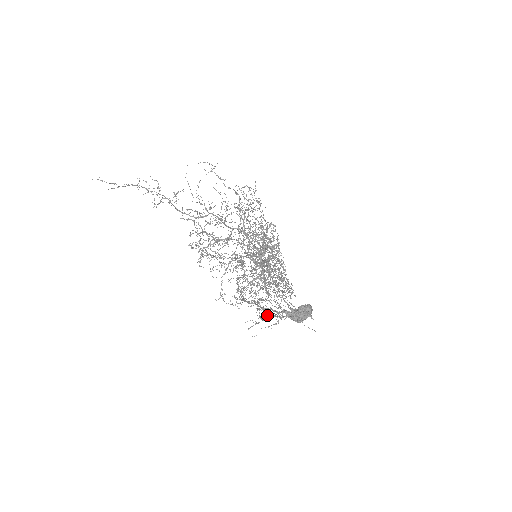
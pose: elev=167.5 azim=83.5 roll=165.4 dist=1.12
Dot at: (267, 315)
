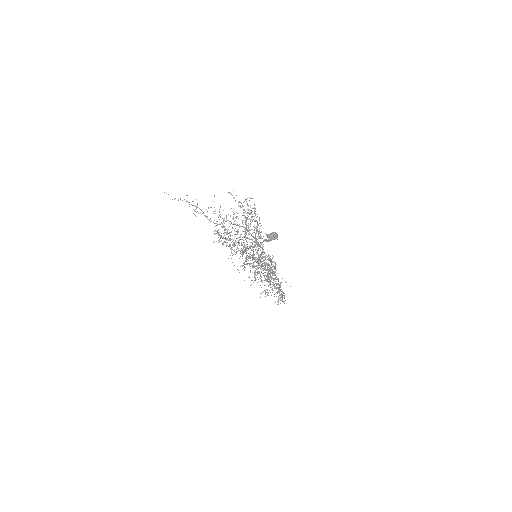
Dot at: occluded
